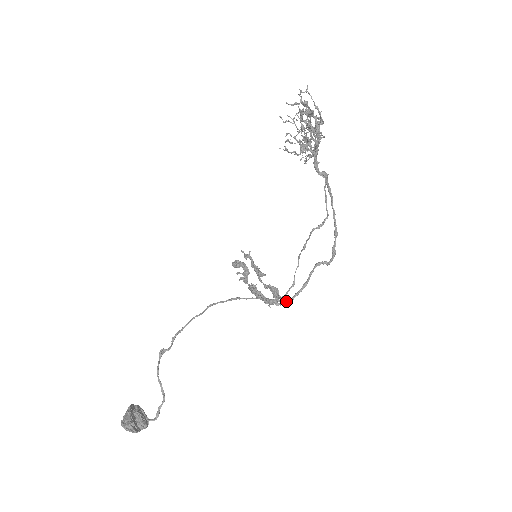
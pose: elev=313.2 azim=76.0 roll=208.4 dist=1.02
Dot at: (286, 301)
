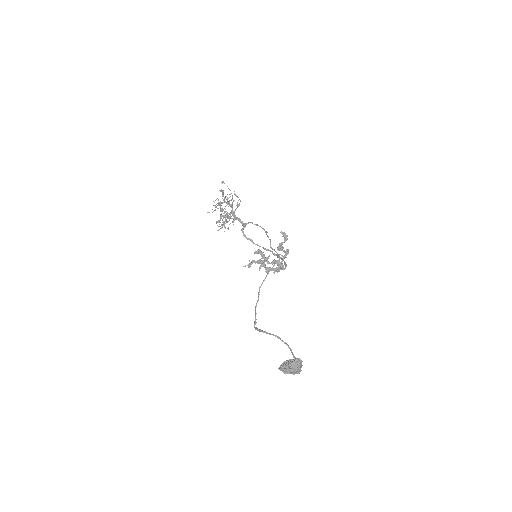
Dot at: (285, 266)
